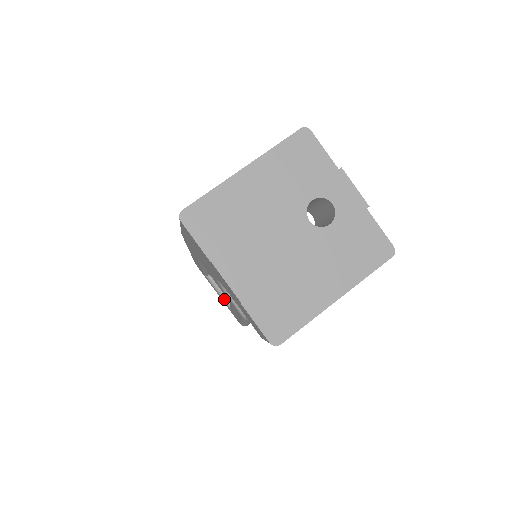
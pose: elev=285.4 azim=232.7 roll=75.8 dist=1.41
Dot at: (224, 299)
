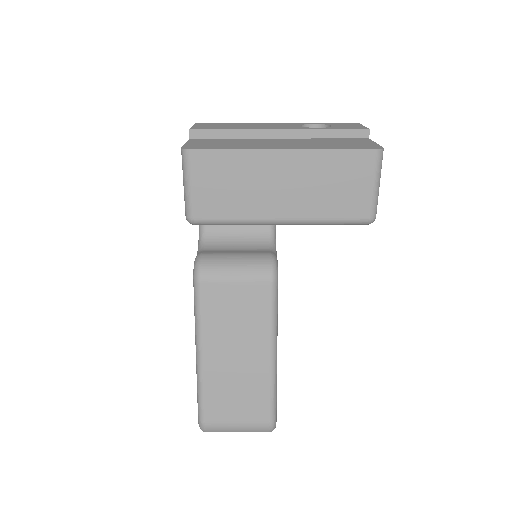
Dot at: occluded
